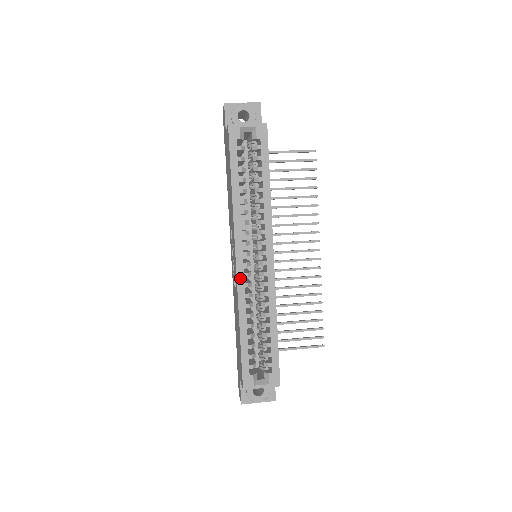
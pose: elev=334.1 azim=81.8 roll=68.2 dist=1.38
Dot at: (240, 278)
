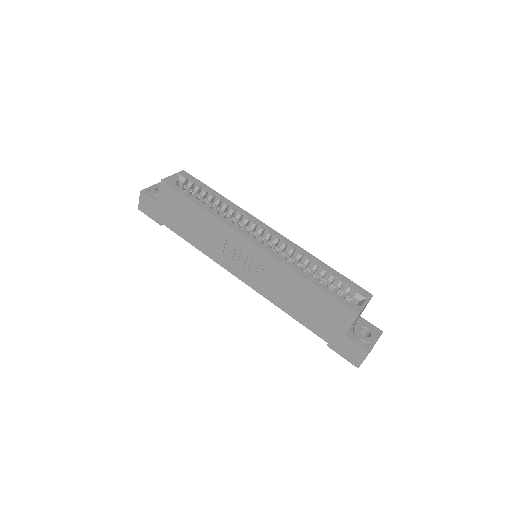
Dot at: (267, 250)
